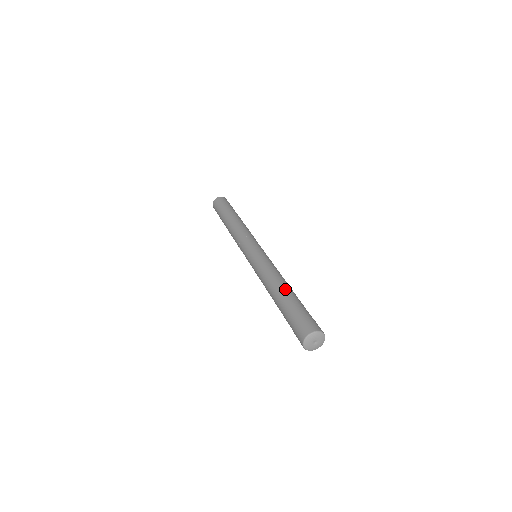
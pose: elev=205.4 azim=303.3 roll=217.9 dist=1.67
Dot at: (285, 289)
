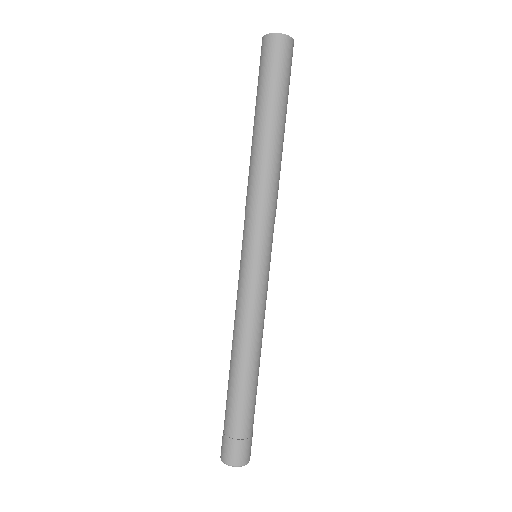
Dot at: (252, 377)
